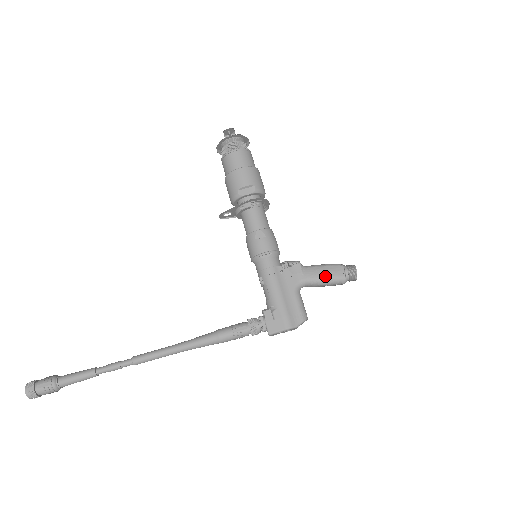
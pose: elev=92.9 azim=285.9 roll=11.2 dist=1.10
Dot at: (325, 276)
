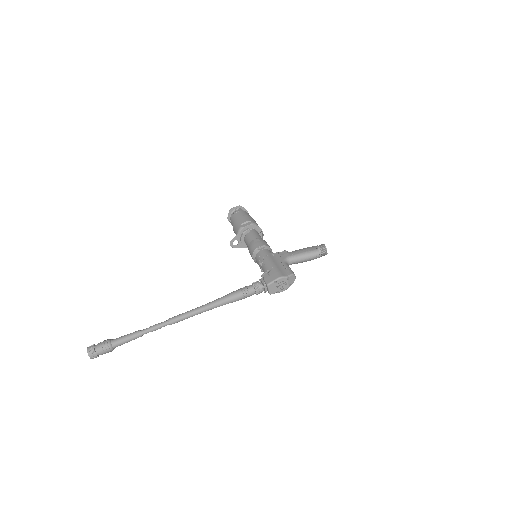
Dot at: (303, 251)
